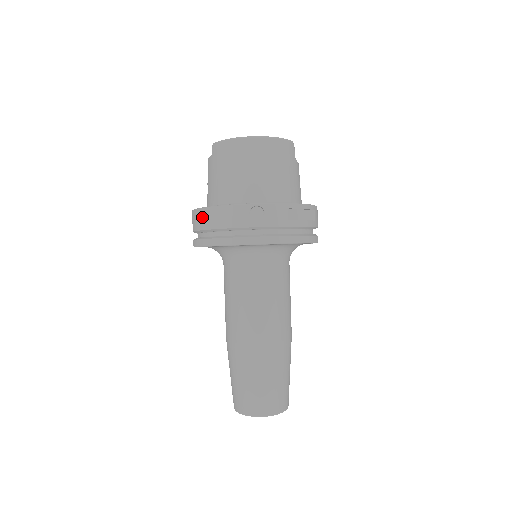
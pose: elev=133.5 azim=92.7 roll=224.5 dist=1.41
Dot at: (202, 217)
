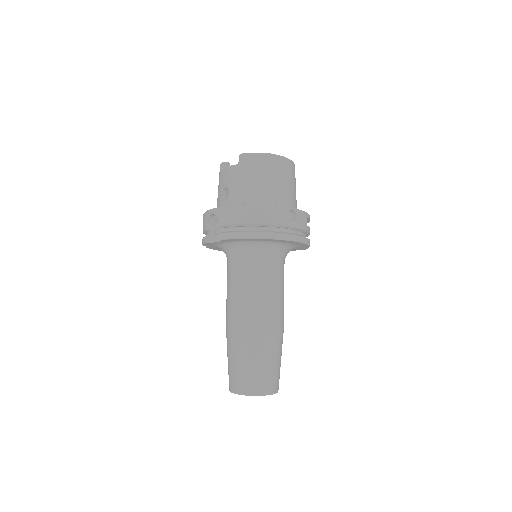
Dot at: (242, 213)
